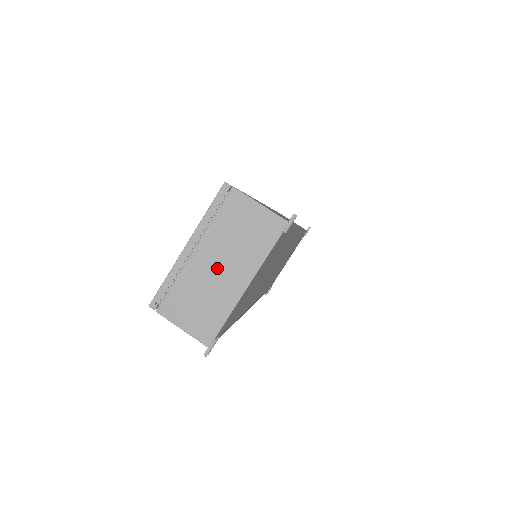
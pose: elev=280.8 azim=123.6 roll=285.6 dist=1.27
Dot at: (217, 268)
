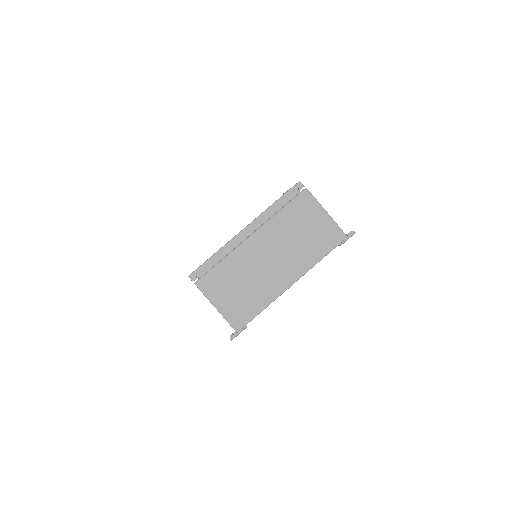
Dot at: (269, 259)
